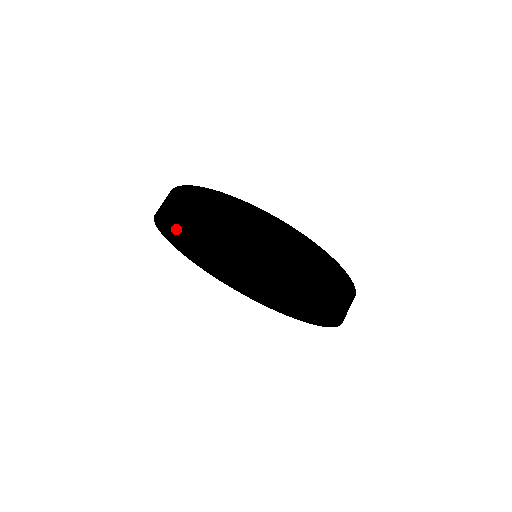
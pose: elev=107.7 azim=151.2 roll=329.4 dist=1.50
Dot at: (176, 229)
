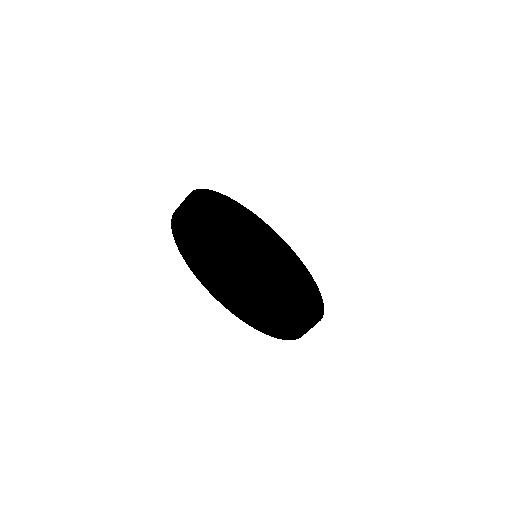
Dot at: (194, 248)
